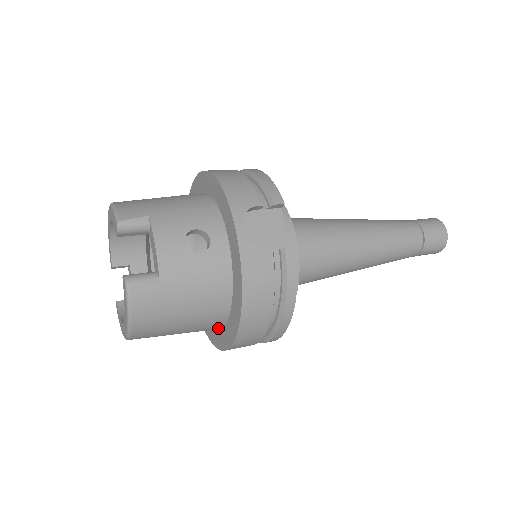
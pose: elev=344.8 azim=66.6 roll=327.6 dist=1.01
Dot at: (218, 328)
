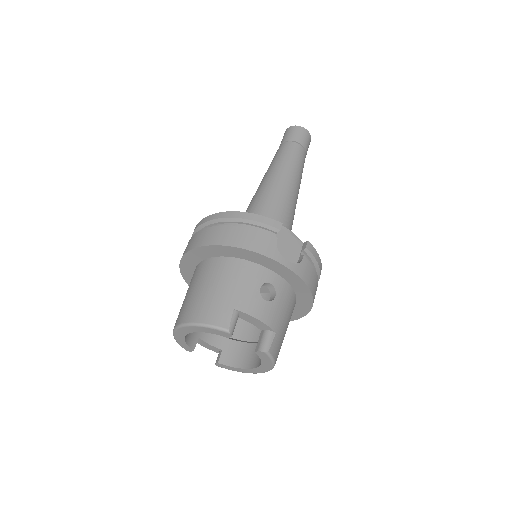
Dot at: occluded
